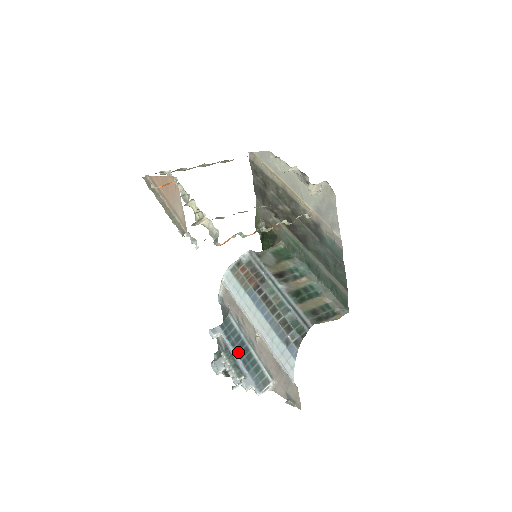
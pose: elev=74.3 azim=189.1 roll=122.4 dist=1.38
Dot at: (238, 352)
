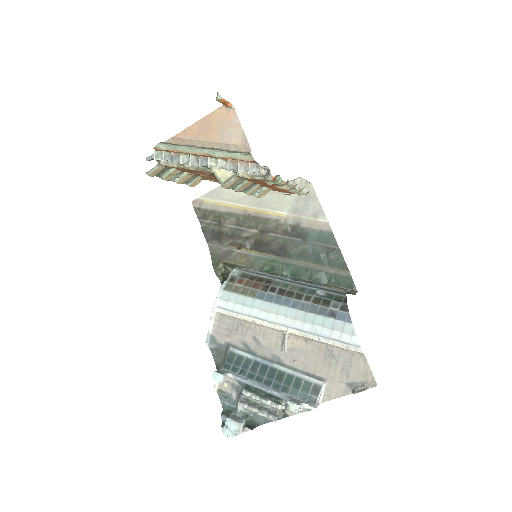
Dot at: (262, 381)
